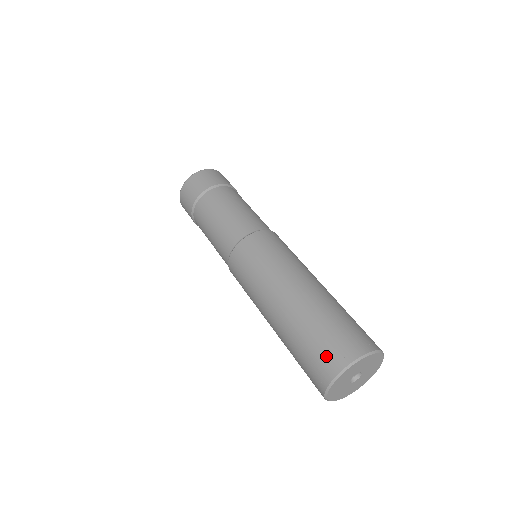
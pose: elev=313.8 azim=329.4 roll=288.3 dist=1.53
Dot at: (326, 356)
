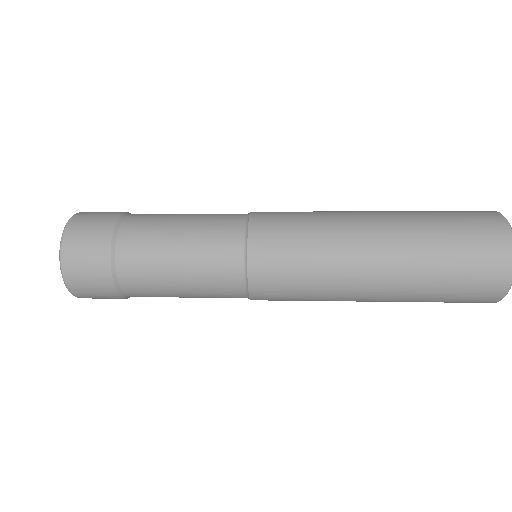
Dot at: occluded
